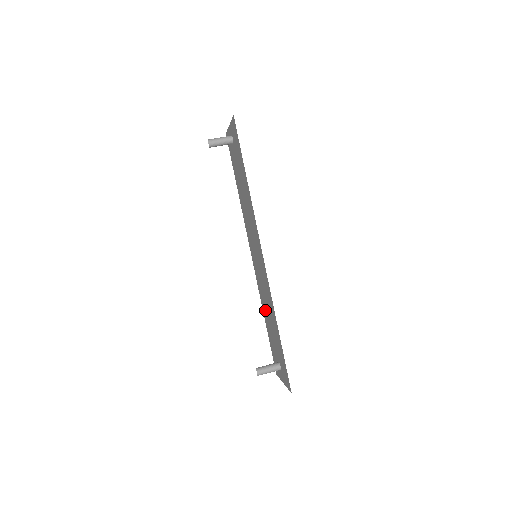
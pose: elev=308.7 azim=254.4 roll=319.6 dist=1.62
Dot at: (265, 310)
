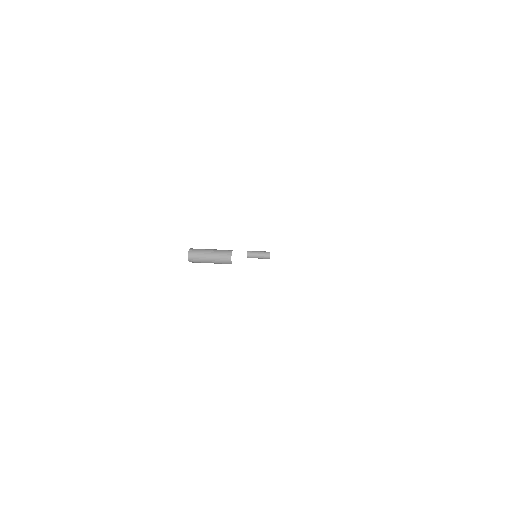
Dot at: occluded
